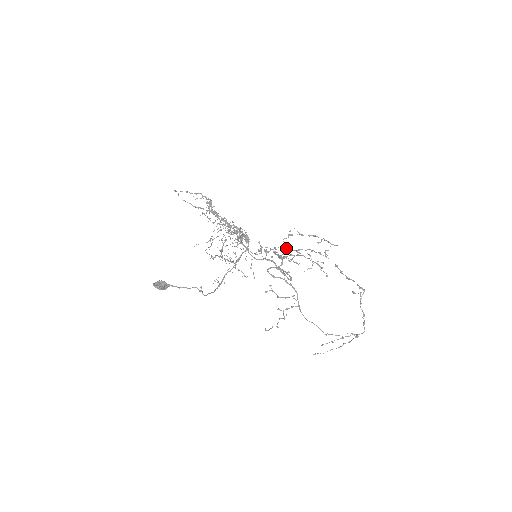
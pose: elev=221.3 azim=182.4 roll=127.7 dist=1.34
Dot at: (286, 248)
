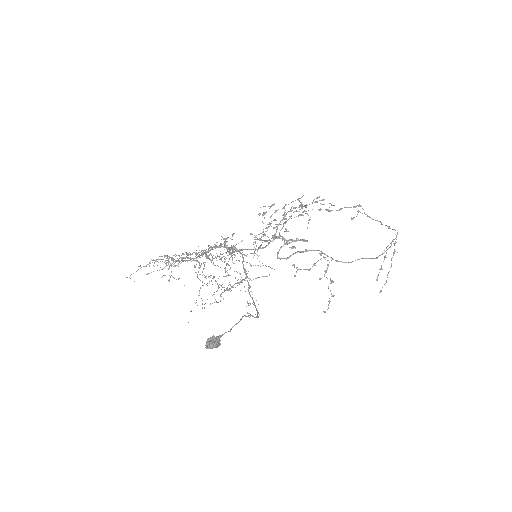
Dot at: occluded
